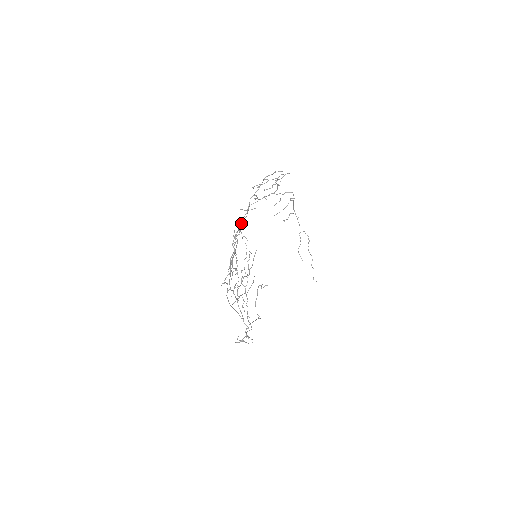
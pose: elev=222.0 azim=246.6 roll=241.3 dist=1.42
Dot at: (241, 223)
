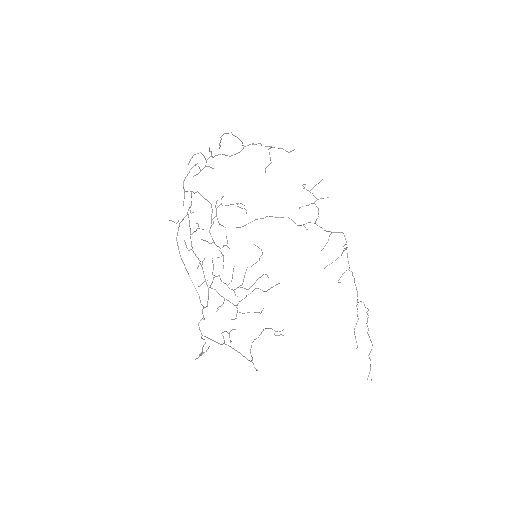
Dot at: occluded
